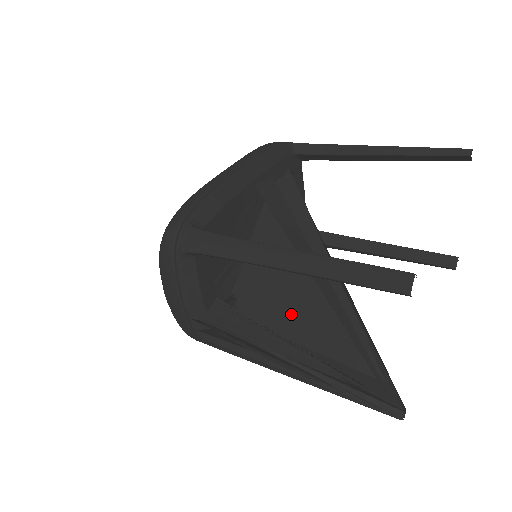
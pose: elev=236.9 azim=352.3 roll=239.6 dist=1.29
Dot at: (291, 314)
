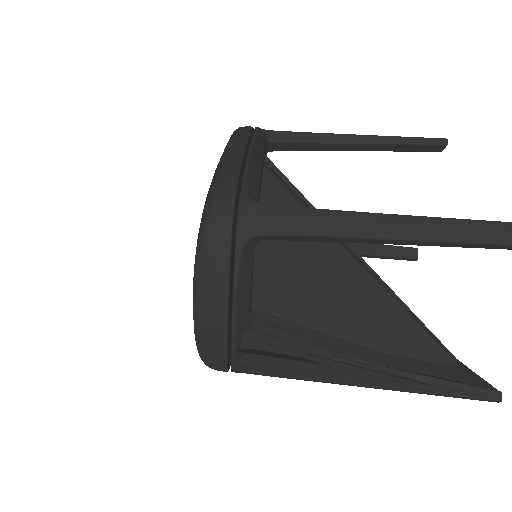
Dot at: (330, 315)
